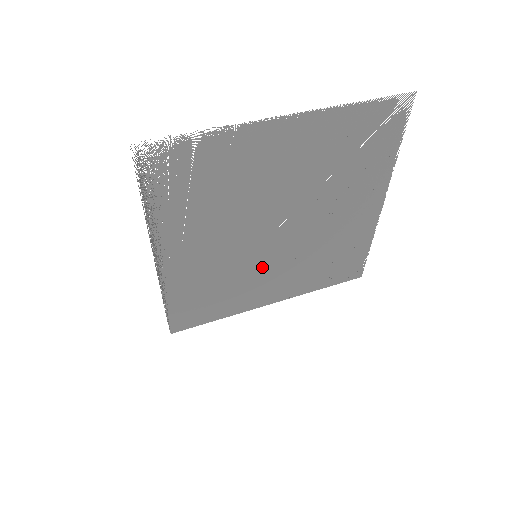
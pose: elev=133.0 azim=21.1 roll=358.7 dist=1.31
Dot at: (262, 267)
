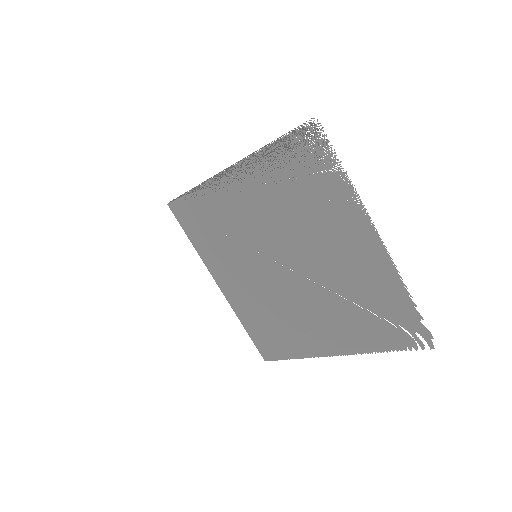
Dot at: (248, 265)
